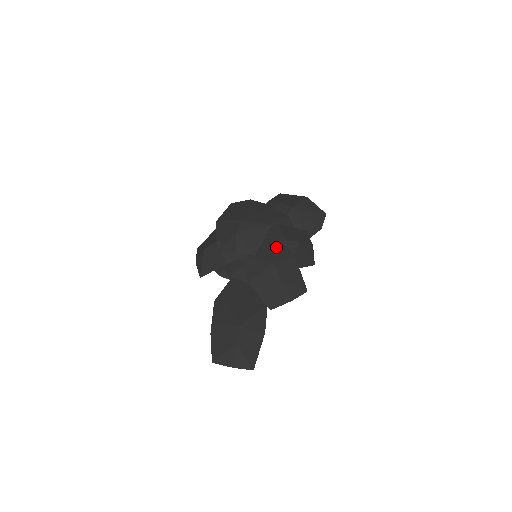
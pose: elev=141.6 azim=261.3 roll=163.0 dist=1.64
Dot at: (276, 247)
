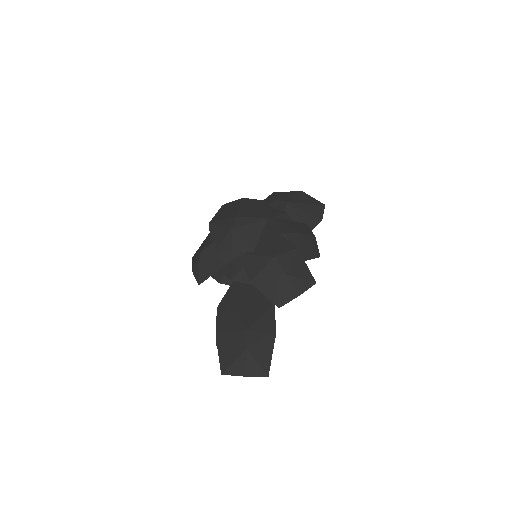
Dot at: (276, 241)
